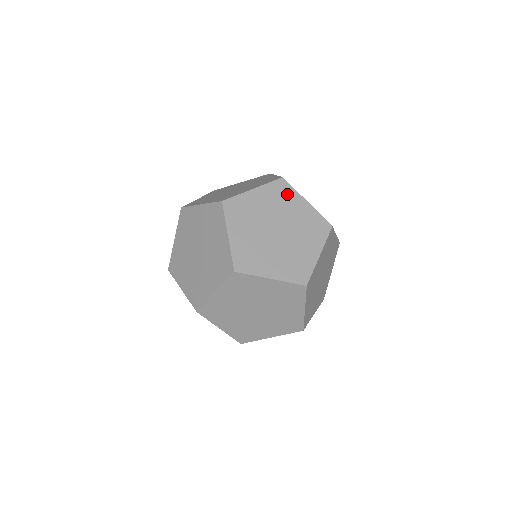
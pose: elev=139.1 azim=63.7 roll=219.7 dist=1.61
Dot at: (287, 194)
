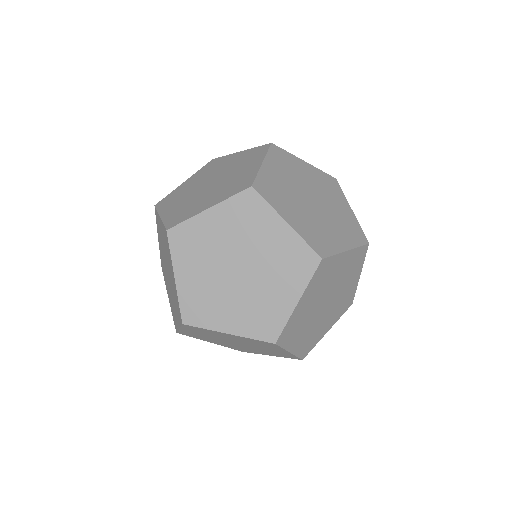
Dot at: (335, 190)
